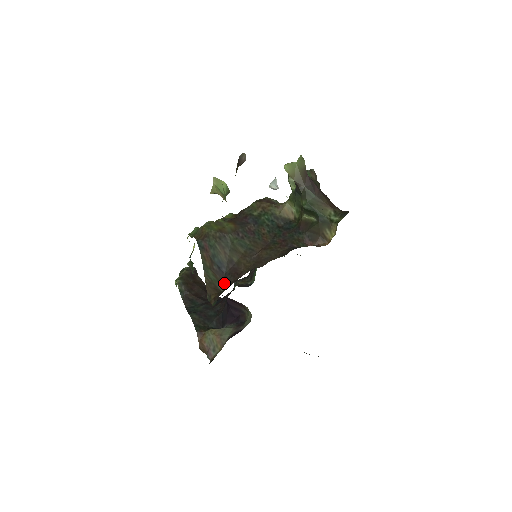
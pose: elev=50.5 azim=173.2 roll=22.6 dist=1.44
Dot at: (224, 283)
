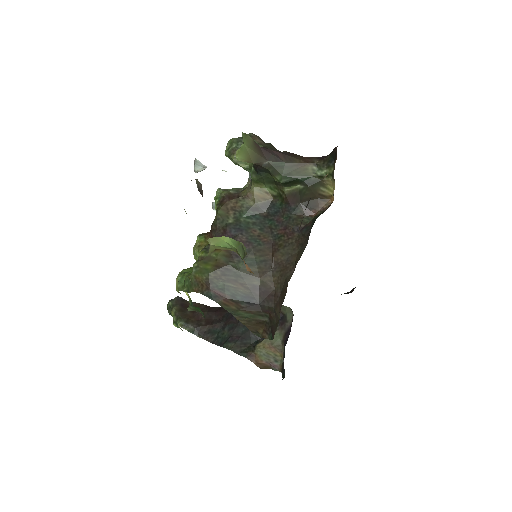
Dot at: (265, 313)
